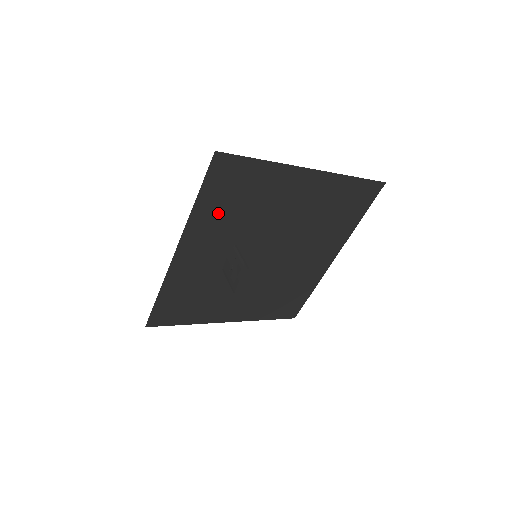
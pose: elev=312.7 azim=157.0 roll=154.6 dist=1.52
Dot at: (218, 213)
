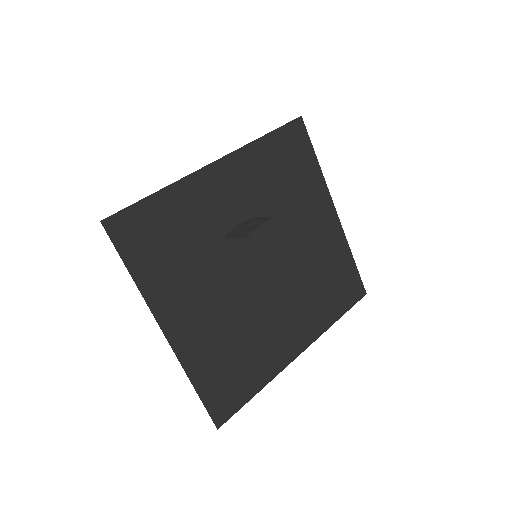
Dot at: (267, 167)
